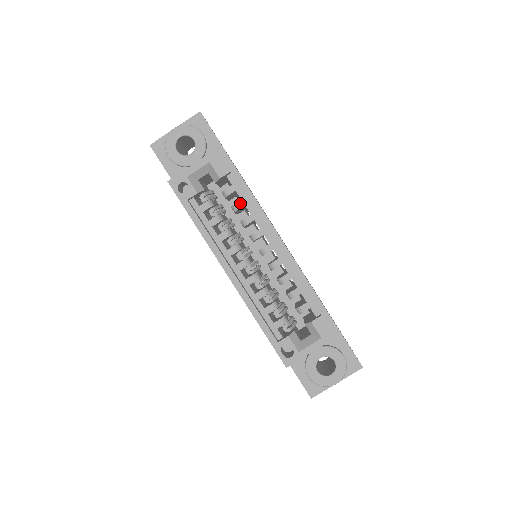
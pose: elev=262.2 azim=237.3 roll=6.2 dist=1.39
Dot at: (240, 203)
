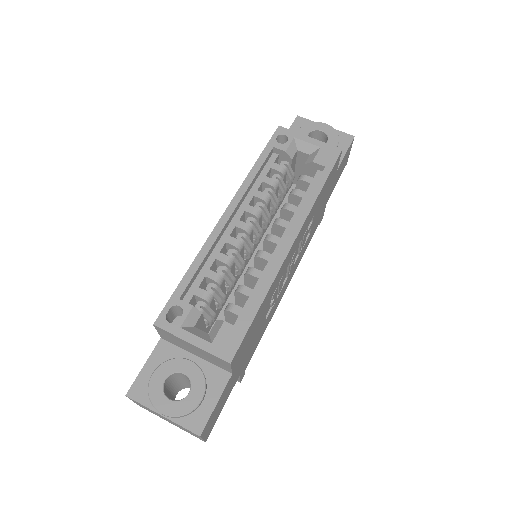
Dot at: (302, 193)
